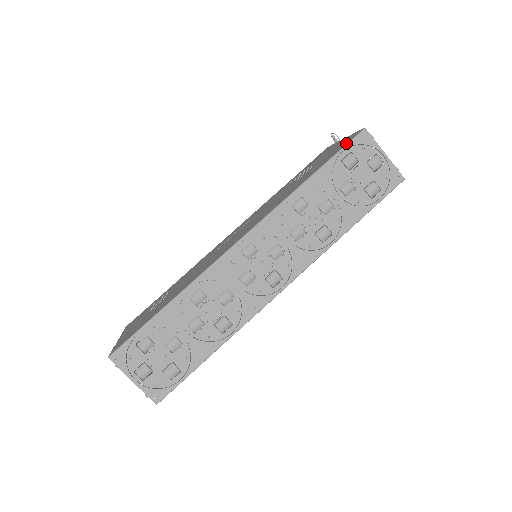
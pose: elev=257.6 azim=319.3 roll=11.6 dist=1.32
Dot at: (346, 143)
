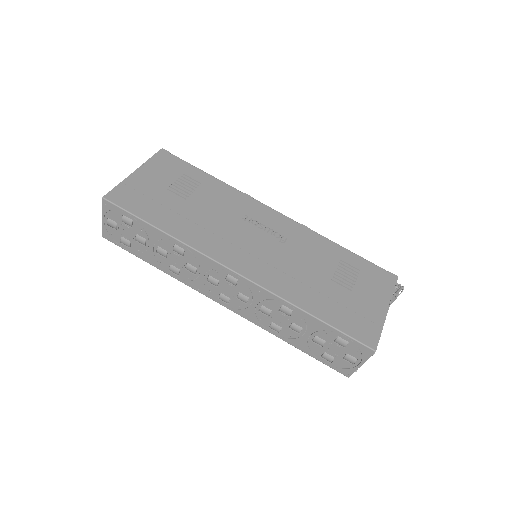
Dot at: (357, 337)
